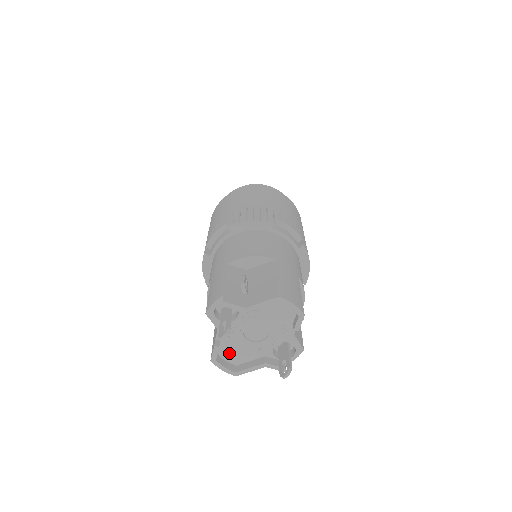
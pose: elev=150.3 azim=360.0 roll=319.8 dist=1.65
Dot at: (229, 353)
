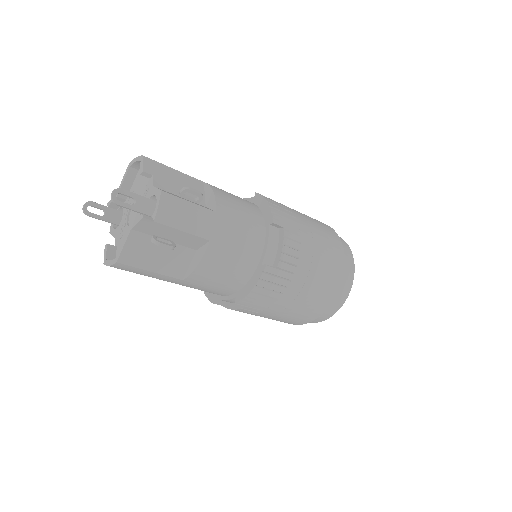
Dot at: occluded
